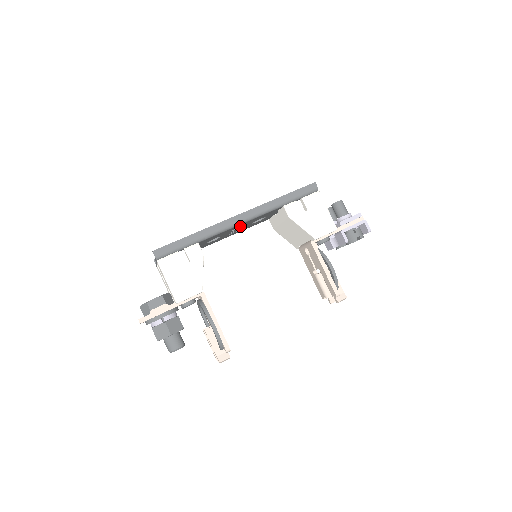
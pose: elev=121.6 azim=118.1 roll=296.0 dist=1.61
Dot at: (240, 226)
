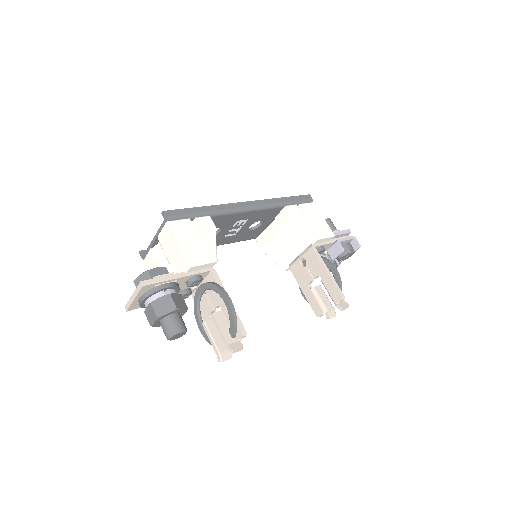
Dot at: (242, 221)
